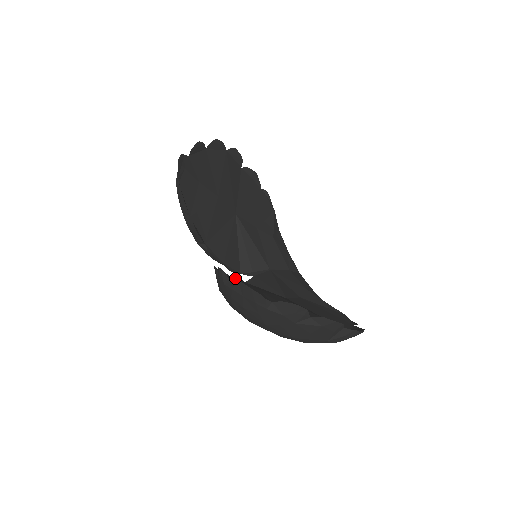
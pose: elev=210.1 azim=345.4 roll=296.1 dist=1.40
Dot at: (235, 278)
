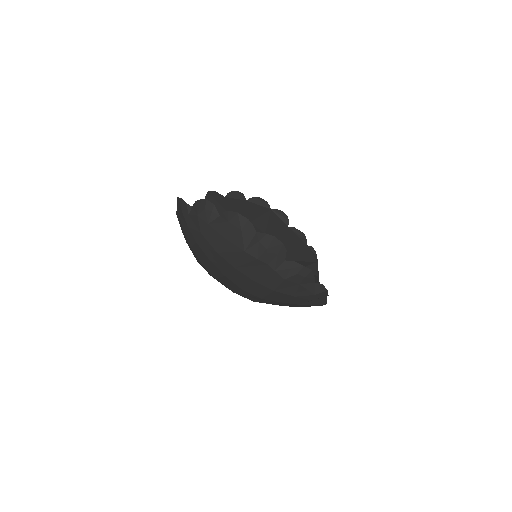
Dot at: occluded
